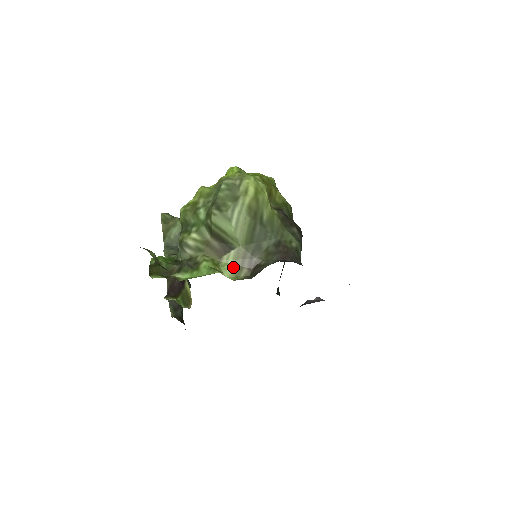
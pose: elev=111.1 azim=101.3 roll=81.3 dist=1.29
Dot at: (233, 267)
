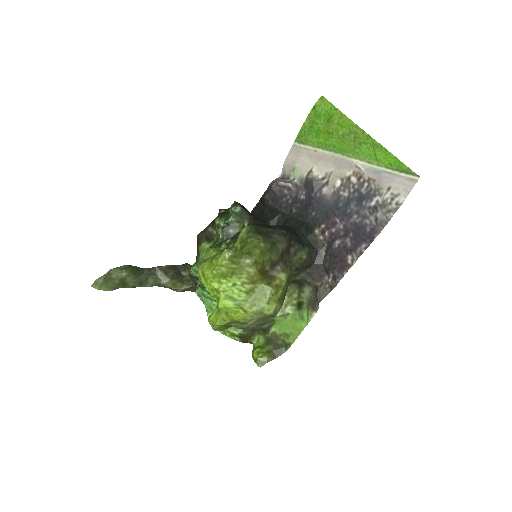
Dot at: occluded
